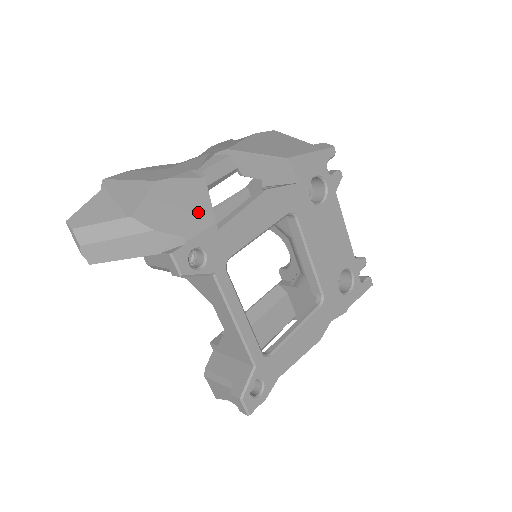
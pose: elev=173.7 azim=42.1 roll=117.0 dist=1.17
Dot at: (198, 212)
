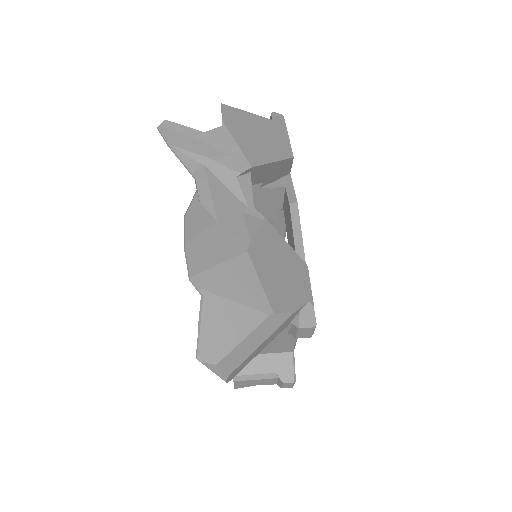
Dot at: (294, 265)
